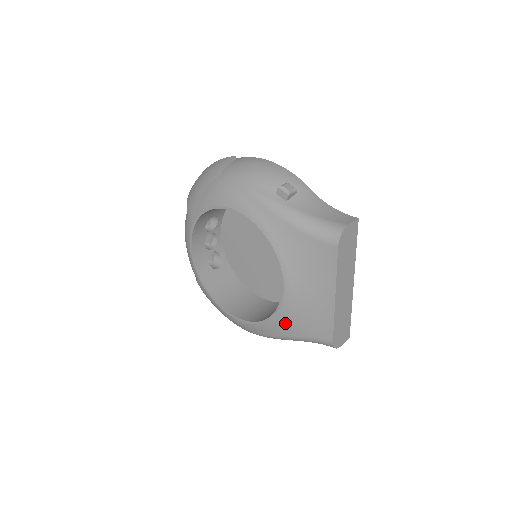
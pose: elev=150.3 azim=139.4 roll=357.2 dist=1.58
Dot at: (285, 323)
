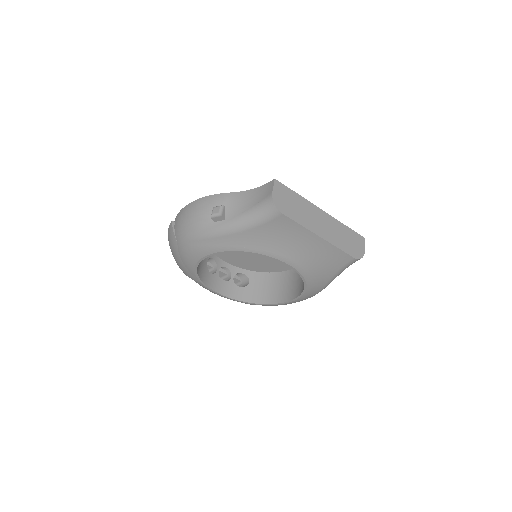
Dot at: (316, 278)
